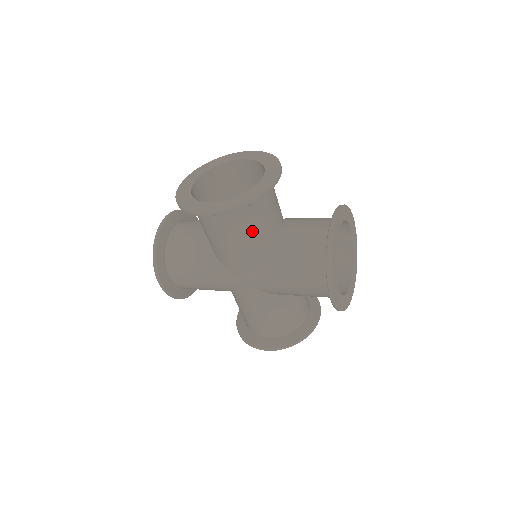
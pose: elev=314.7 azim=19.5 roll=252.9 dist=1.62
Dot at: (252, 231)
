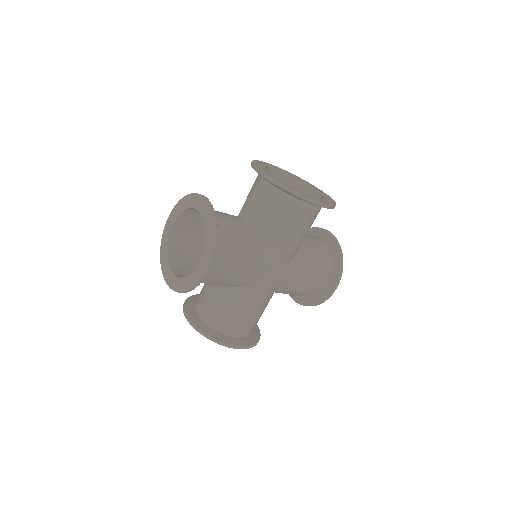
Dot at: (238, 243)
